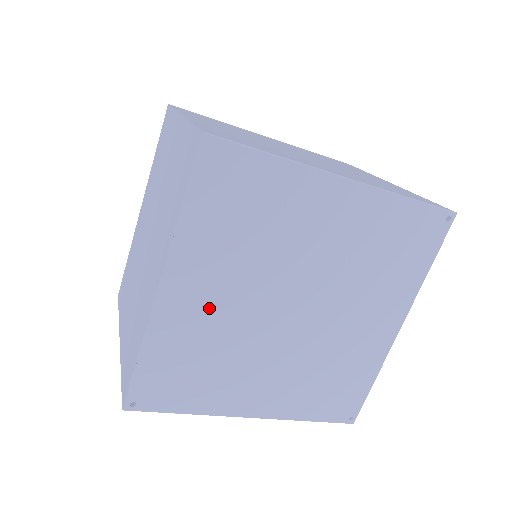
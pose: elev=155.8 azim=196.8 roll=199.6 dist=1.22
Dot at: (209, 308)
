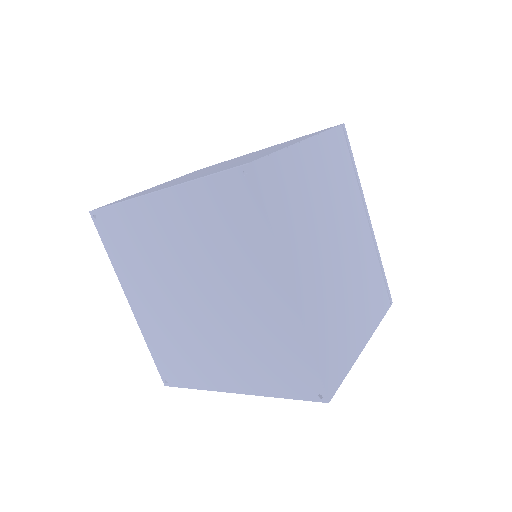
Dot at: (156, 311)
